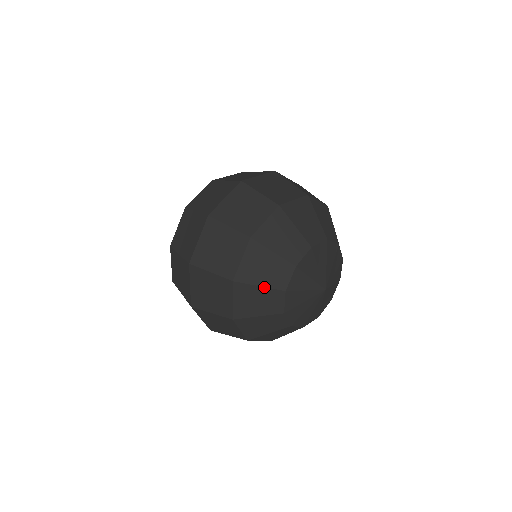
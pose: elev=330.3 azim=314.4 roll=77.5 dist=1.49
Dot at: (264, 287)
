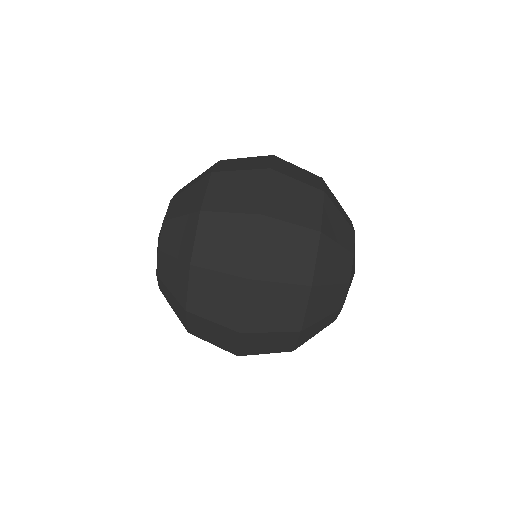
Dot at: (335, 284)
